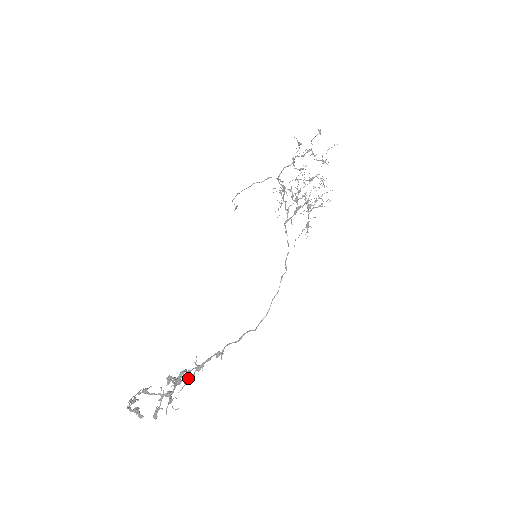
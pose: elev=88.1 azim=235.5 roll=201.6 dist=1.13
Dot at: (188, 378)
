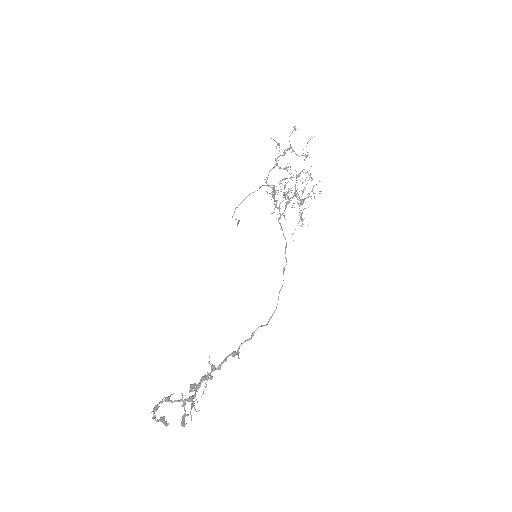
Dot at: (207, 380)
